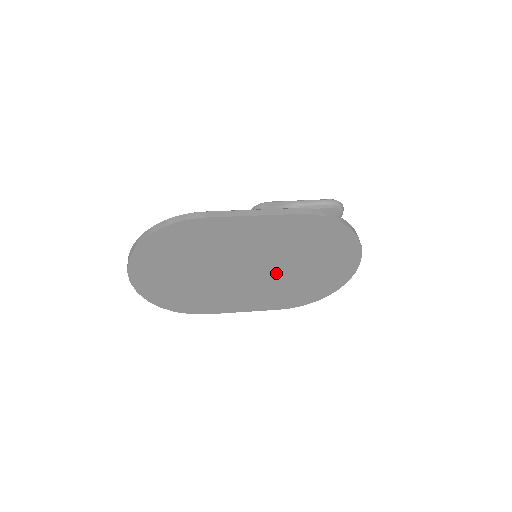
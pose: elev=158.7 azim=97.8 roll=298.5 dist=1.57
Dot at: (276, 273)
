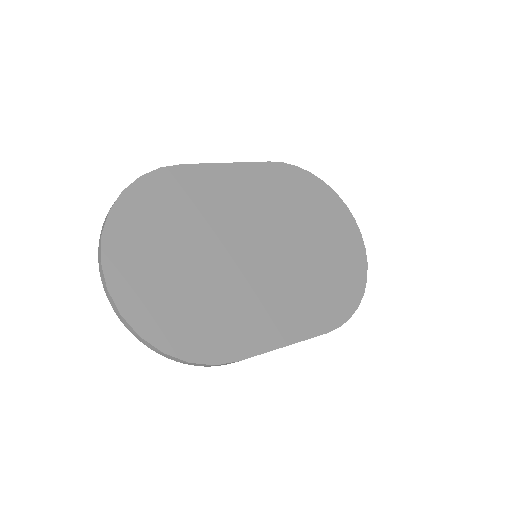
Dot at: (289, 255)
